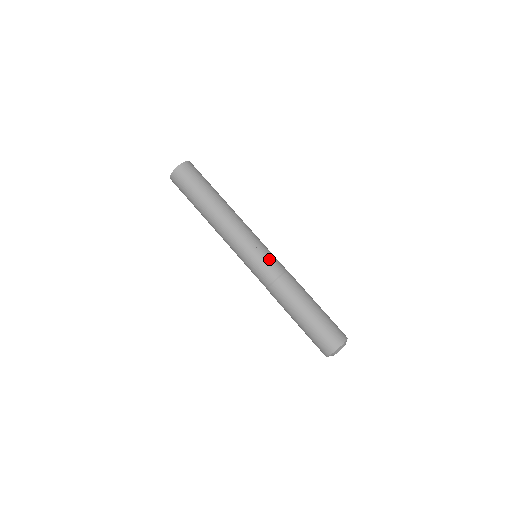
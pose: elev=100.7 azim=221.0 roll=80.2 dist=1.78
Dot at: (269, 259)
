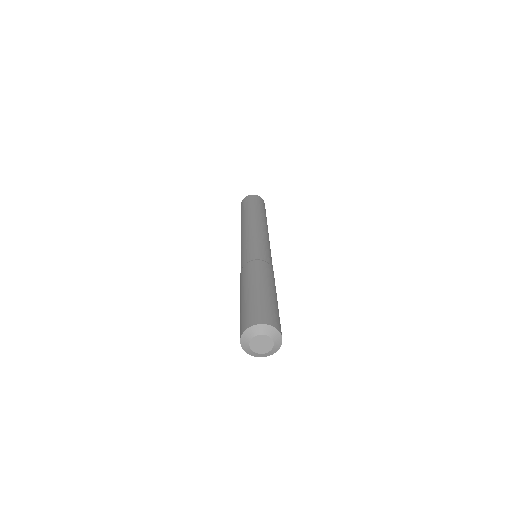
Dot at: (252, 249)
